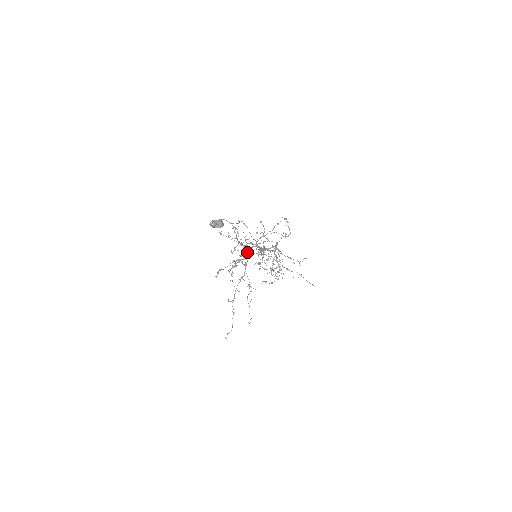
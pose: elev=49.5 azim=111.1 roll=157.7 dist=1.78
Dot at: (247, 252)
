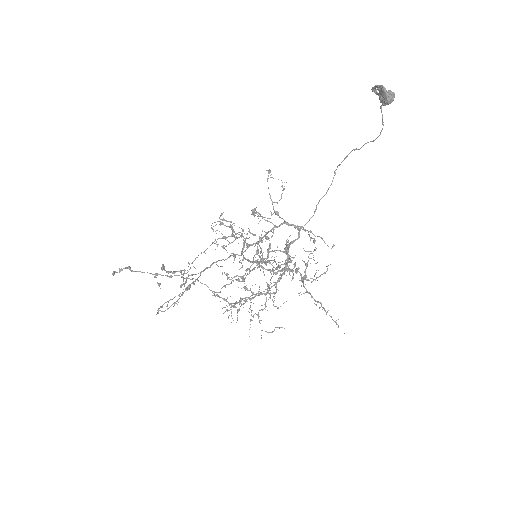
Dot at: (275, 227)
